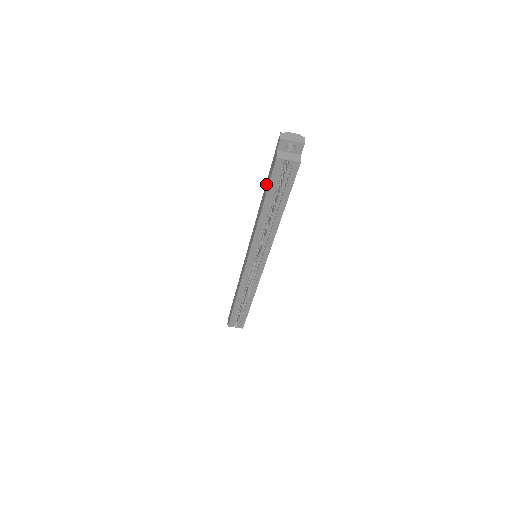
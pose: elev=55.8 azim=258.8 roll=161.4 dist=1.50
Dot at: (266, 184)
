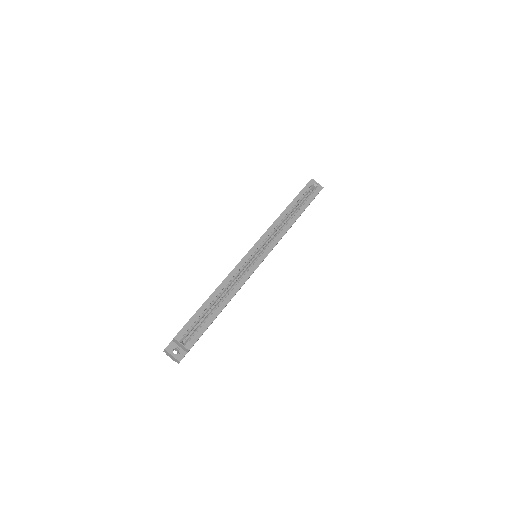
Dot at: occluded
